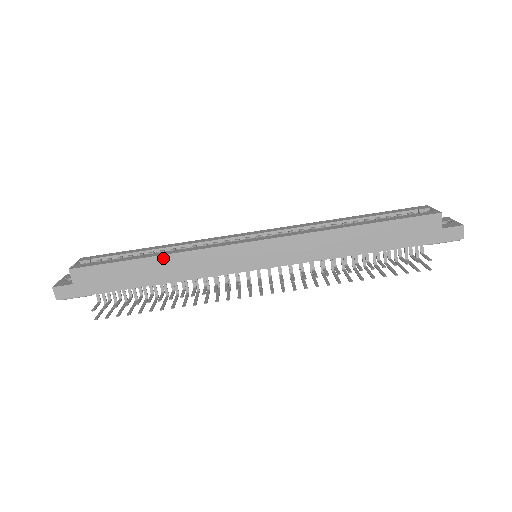
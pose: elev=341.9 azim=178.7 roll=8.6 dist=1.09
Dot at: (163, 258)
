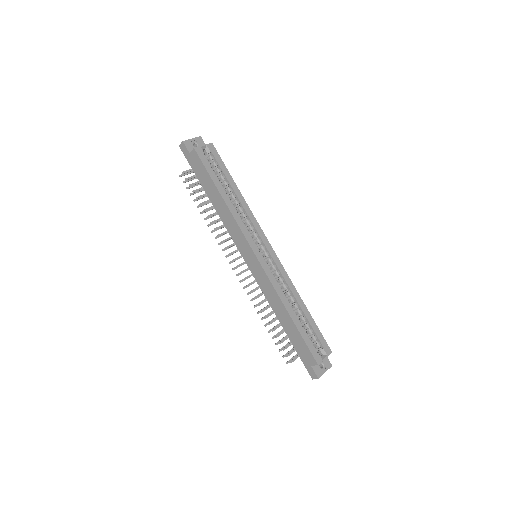
Dot at: (224, 204)
